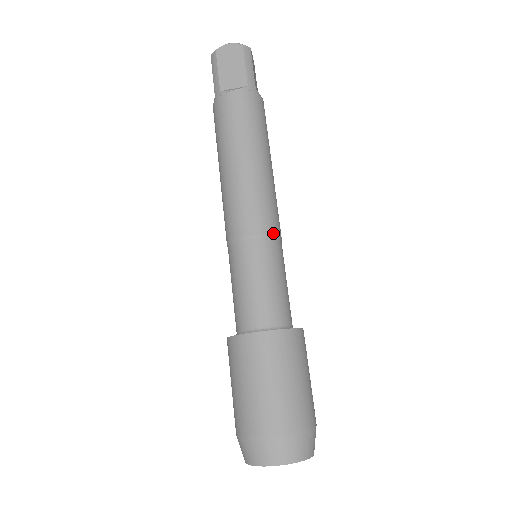
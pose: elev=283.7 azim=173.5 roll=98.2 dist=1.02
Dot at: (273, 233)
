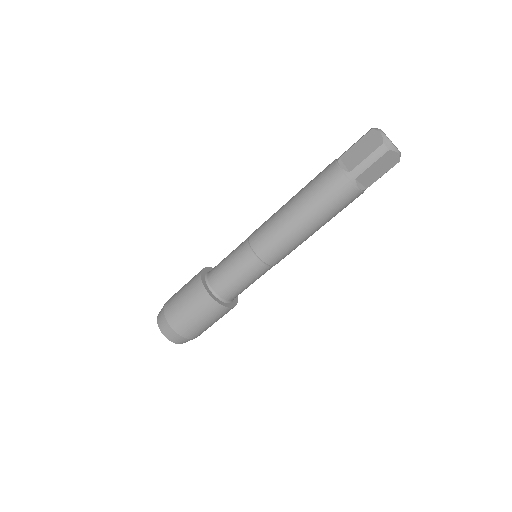
Dot at: (260, 257)
